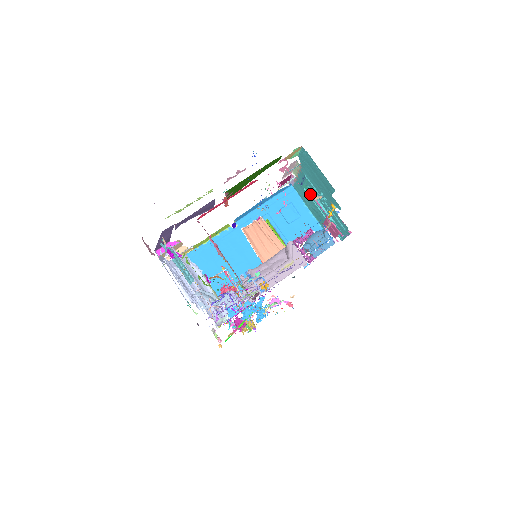
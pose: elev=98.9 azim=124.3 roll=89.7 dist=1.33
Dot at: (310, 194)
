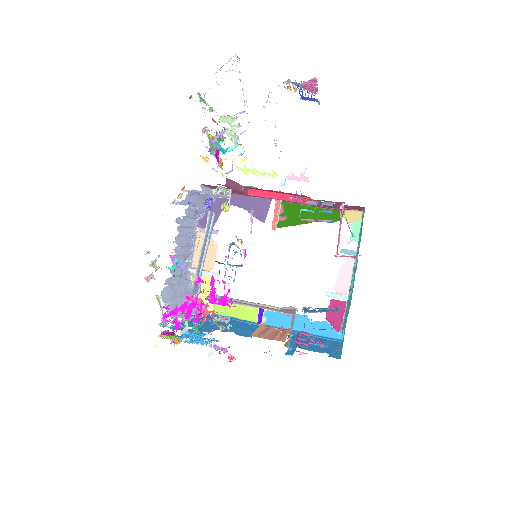
Dot at: occluded
